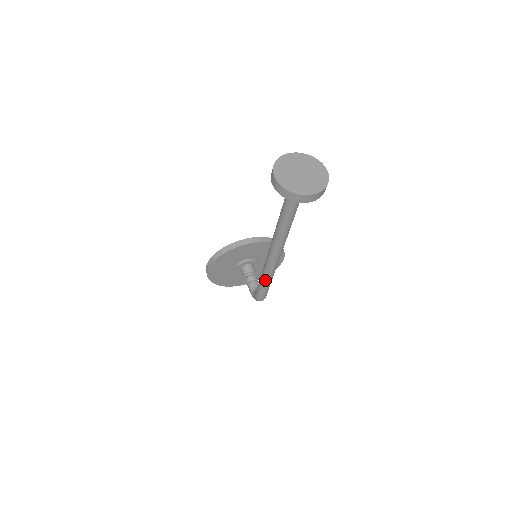
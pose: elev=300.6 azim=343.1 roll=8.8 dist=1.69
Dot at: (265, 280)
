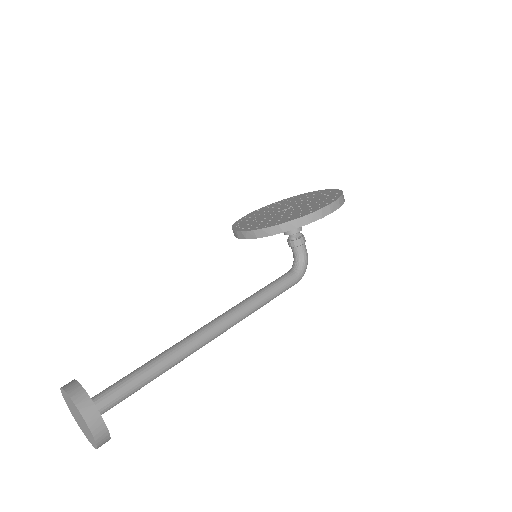
Dot at: occluded
